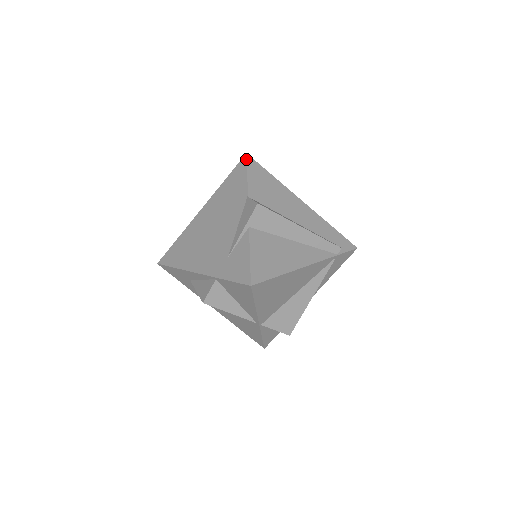
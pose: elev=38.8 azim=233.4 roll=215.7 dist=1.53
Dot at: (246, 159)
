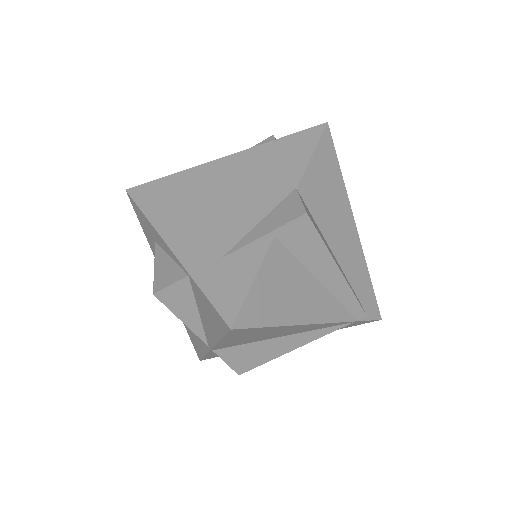
Dot at: (323, 130)
